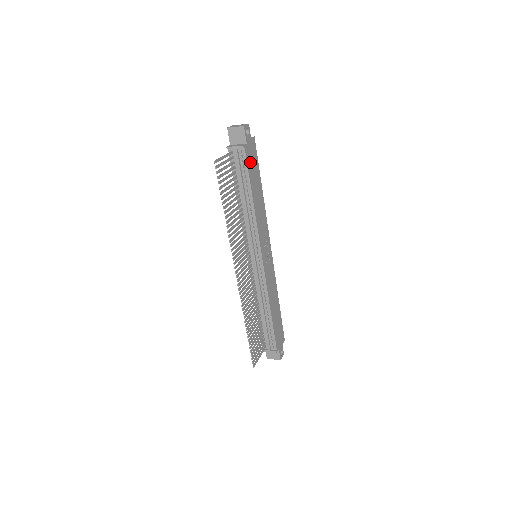
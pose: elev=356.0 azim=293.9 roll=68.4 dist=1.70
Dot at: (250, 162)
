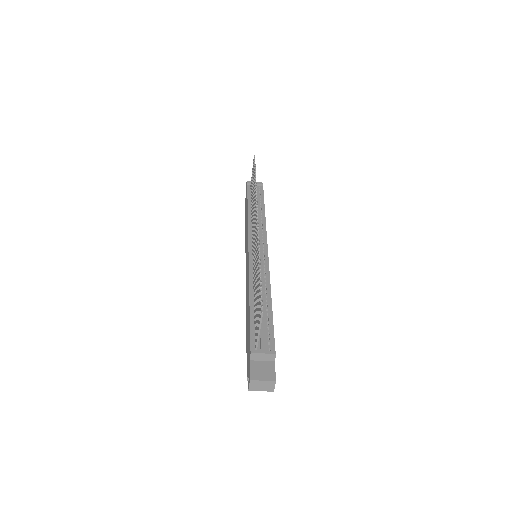
Dot at: occluded
